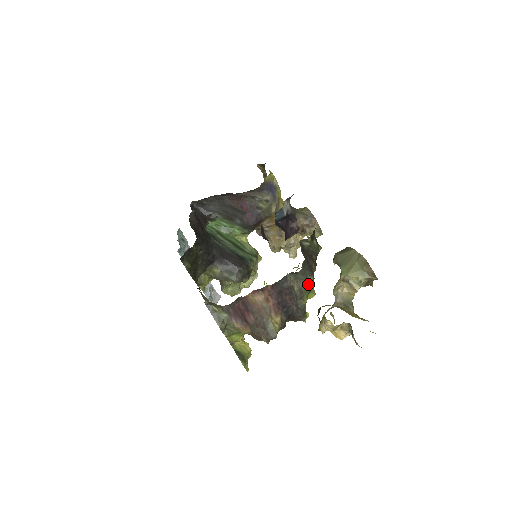
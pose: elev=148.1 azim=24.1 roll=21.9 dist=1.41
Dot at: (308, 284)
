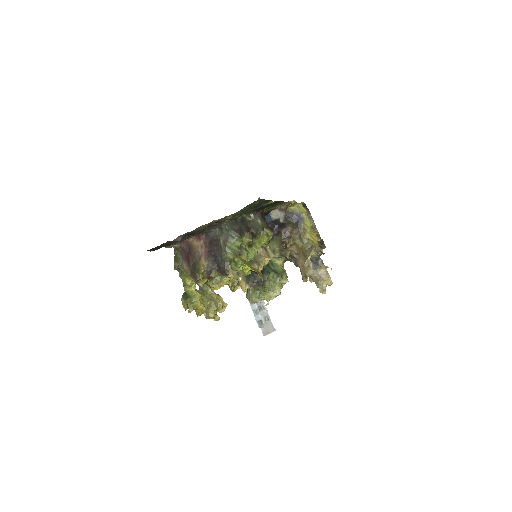
Dot at: (231, 241)
